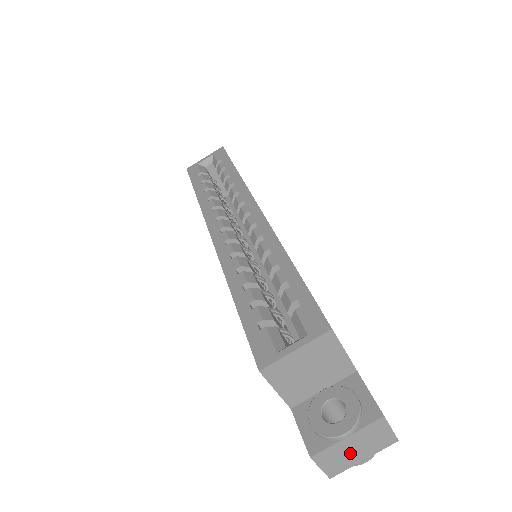
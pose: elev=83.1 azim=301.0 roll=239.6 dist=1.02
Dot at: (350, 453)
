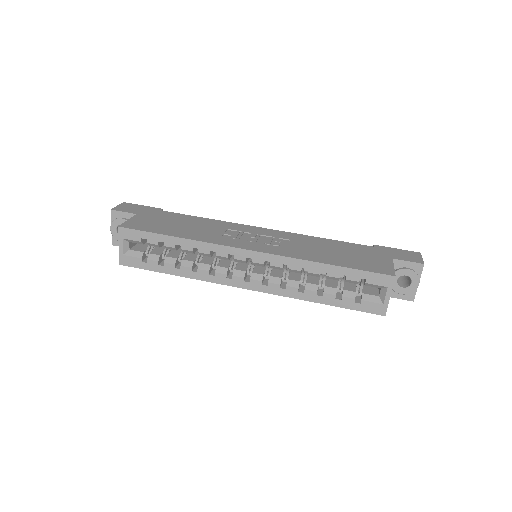
Dot at: occluded
